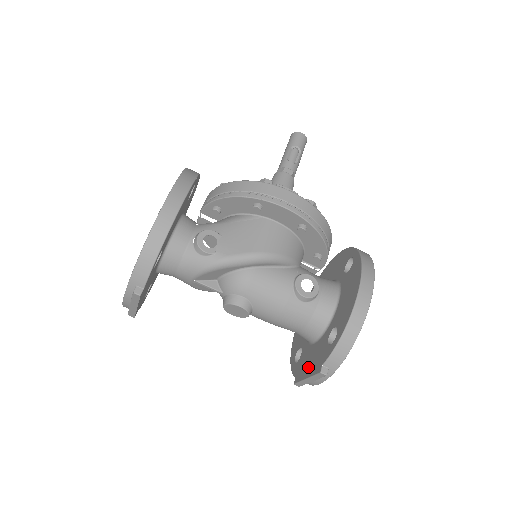
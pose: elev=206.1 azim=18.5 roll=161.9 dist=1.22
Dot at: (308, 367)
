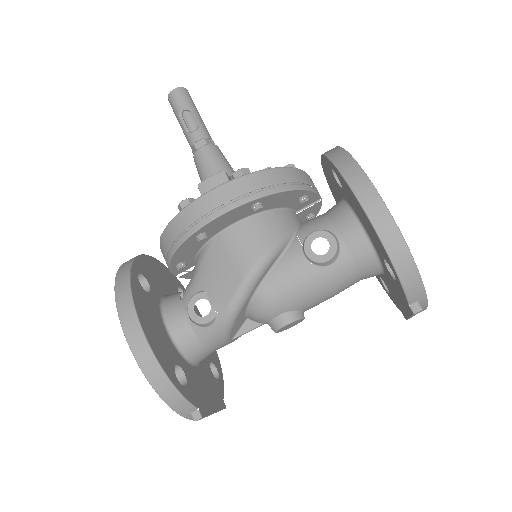
Dot at: (400, 304)
